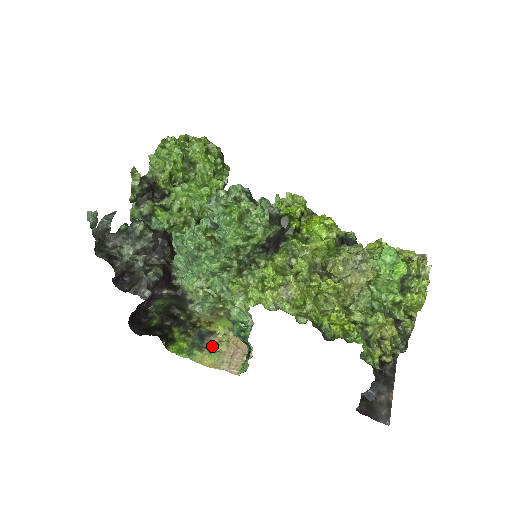
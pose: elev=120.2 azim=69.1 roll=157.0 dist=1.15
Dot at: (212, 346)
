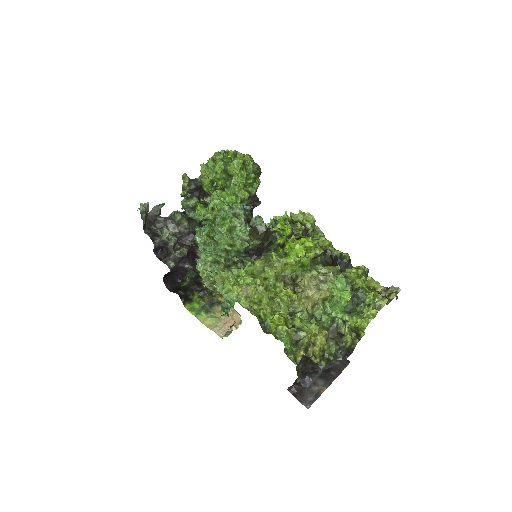
Dot at: (216, 312)
